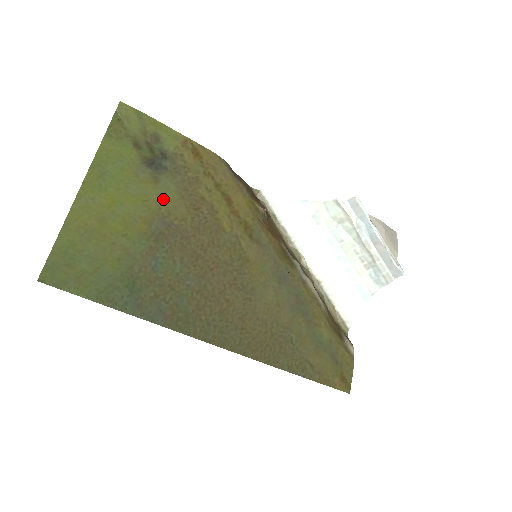
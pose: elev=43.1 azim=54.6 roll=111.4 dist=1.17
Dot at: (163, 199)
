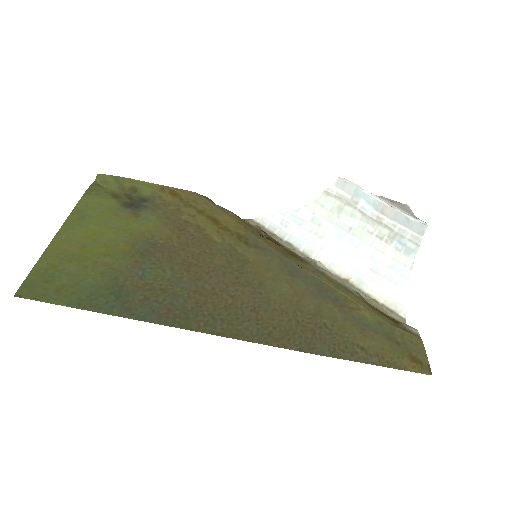
Dot at: (145, 227)
